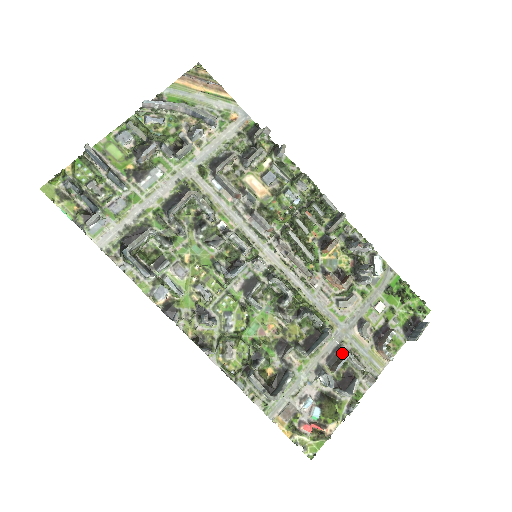
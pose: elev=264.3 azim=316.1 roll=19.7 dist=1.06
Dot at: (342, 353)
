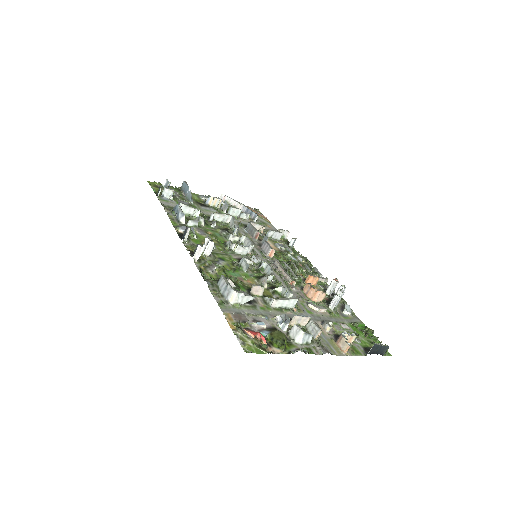
Dot at: (303, 323)
